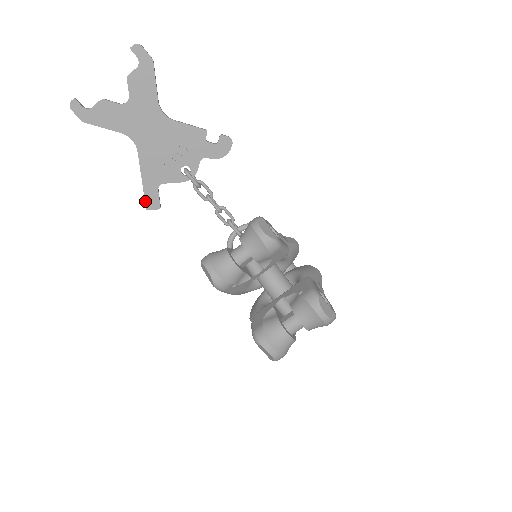
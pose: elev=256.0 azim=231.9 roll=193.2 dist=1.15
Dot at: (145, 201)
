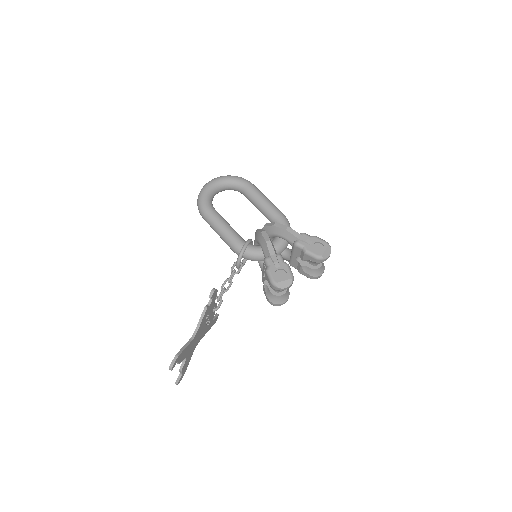
Dot at: occluded
